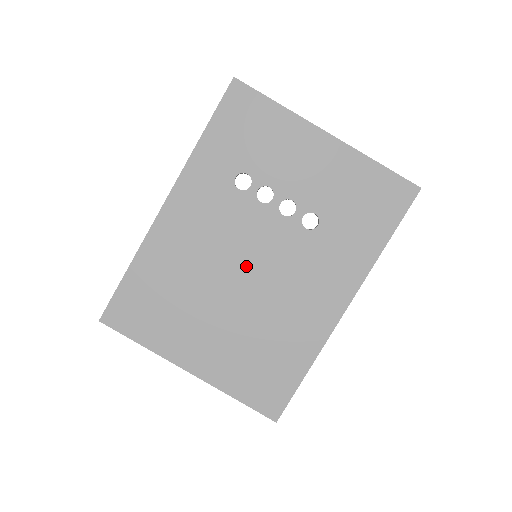
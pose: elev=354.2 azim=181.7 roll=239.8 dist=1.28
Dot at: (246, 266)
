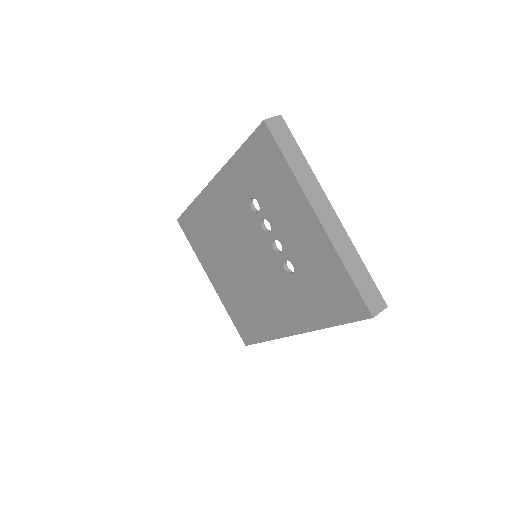
Dot at: (246, 258)
